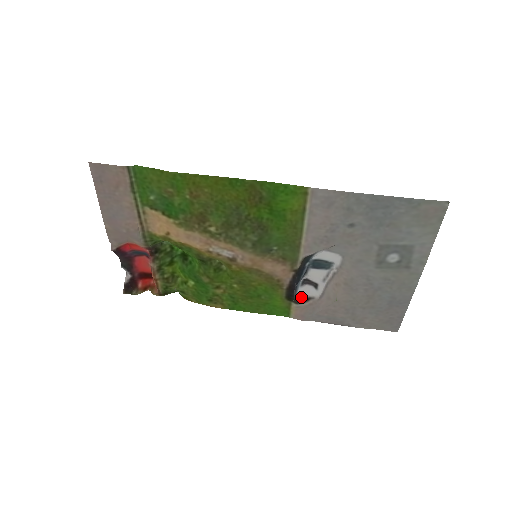
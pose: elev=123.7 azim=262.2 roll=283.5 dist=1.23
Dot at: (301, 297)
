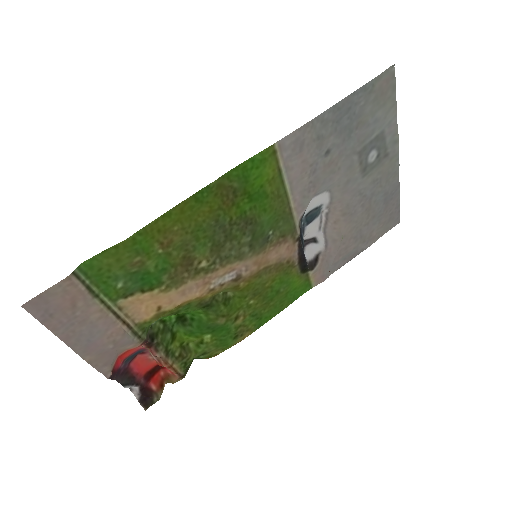
Dot at: (311, 261)
